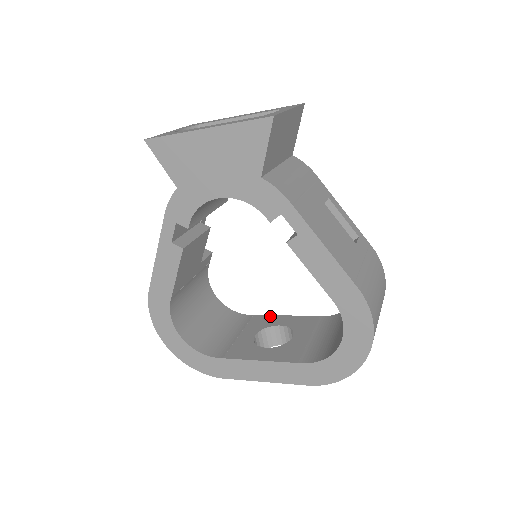
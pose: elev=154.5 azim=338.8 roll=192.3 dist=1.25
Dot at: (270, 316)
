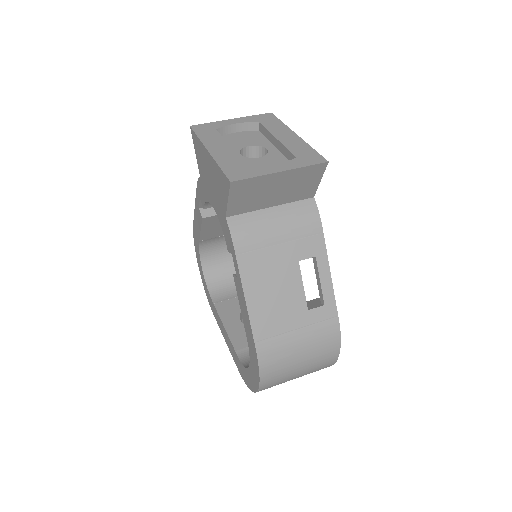
Dot at: occluded
